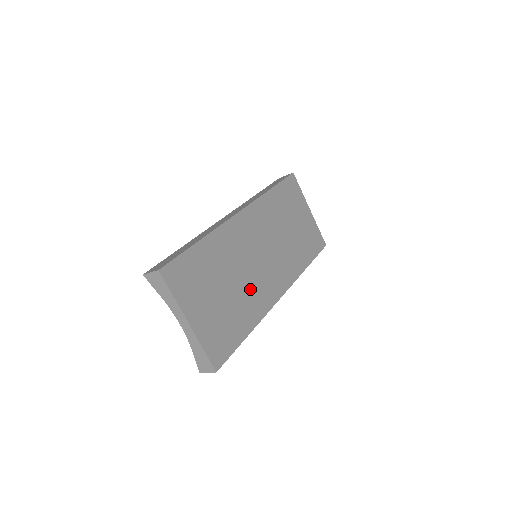
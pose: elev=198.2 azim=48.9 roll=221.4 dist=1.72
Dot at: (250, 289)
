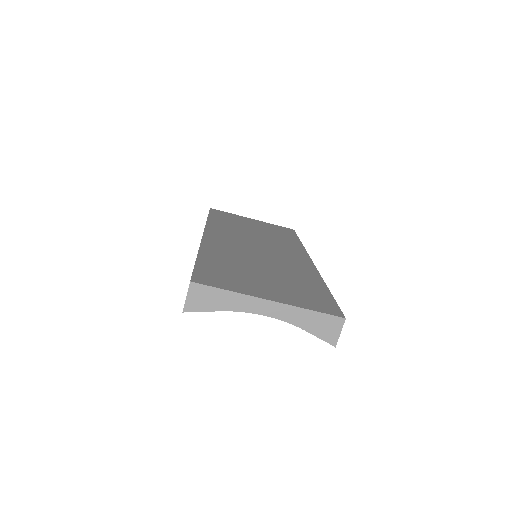
Dot at: (283, 266)
